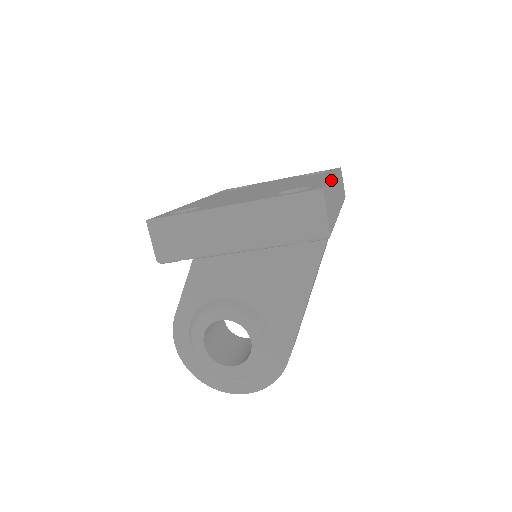
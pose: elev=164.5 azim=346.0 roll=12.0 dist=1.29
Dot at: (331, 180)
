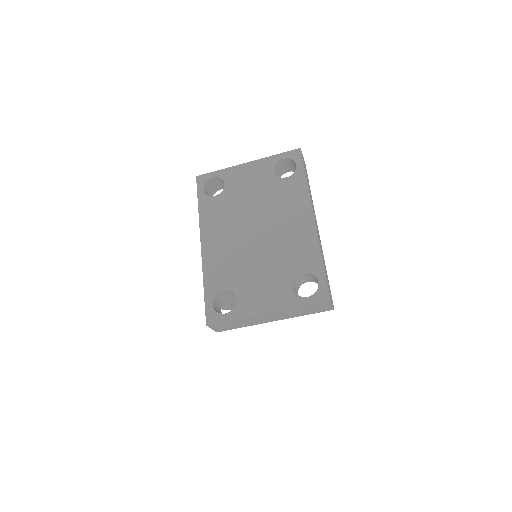
Dot at: (319, 241)
